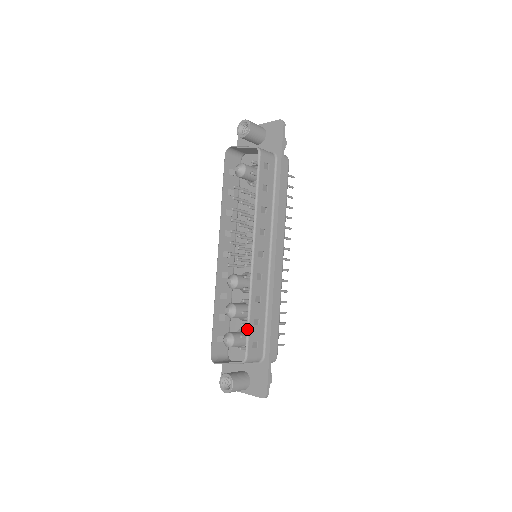
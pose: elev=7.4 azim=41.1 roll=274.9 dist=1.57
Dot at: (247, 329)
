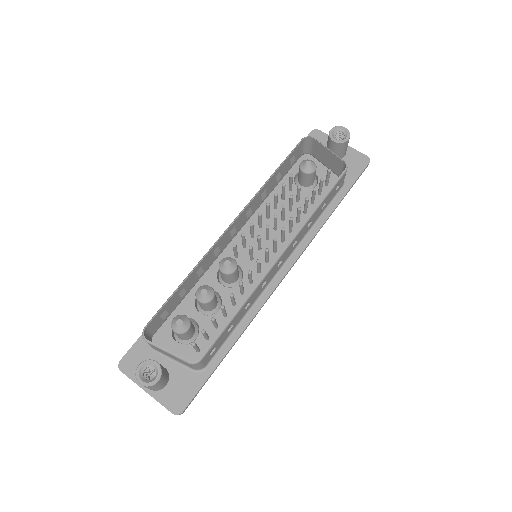
Dot at: (222, 330)
